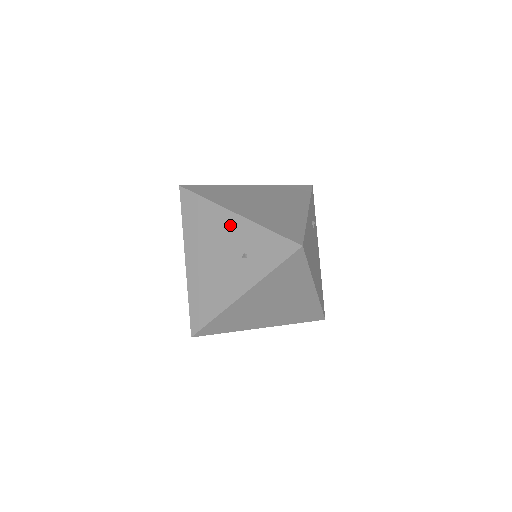
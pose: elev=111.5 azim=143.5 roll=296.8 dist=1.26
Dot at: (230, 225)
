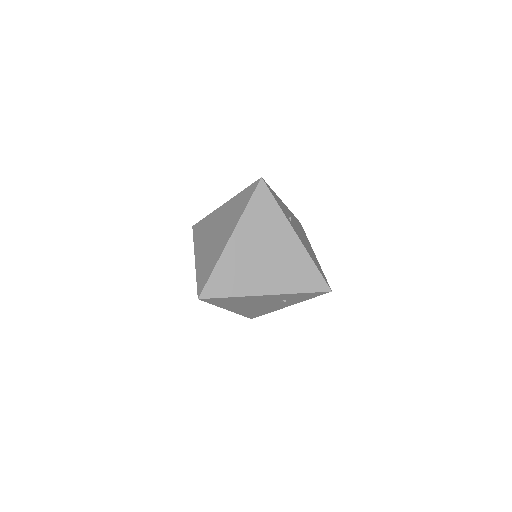
Dot at: (264, 298)
